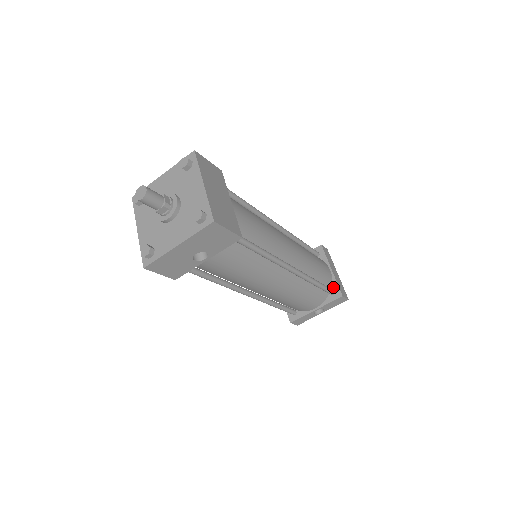
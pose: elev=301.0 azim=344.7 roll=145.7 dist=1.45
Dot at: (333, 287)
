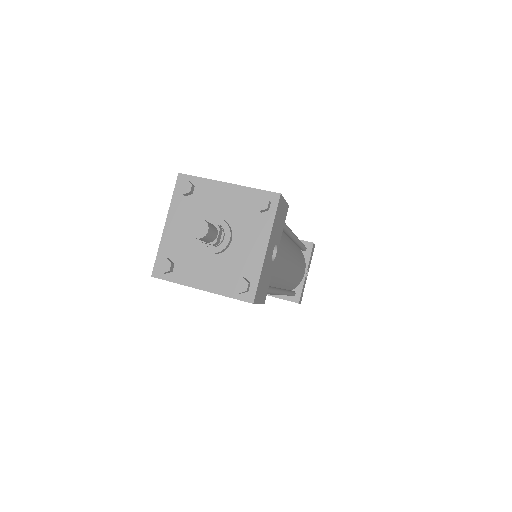
Dot at: occluded
